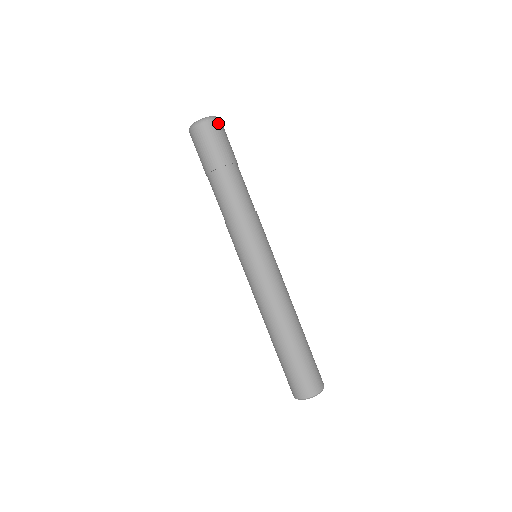
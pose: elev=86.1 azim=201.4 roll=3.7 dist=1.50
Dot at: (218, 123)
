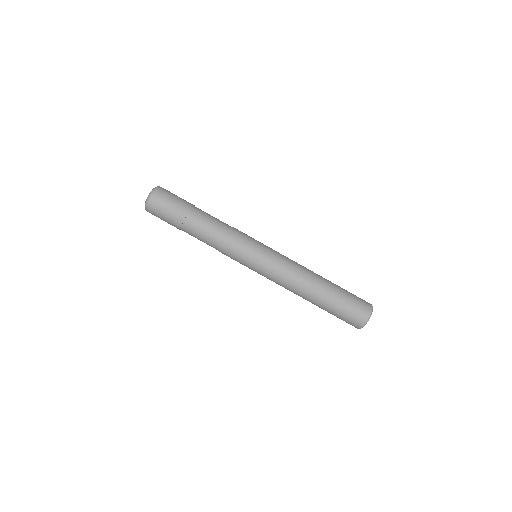
Dot at: (157, 194)
